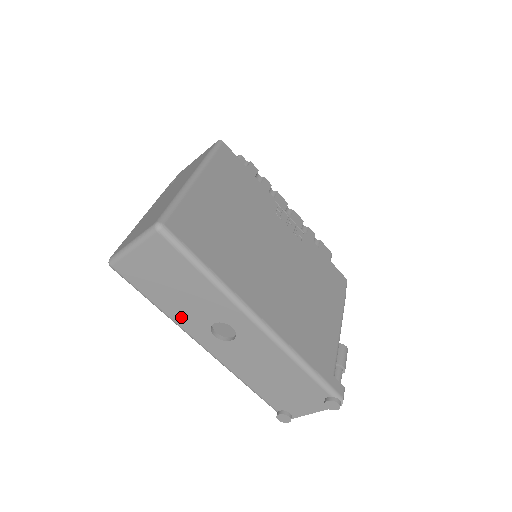
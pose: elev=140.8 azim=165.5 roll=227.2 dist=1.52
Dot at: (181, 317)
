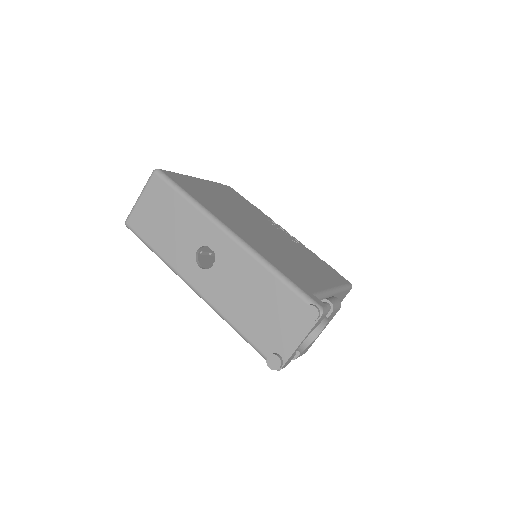
Dot at: (173, 256)
